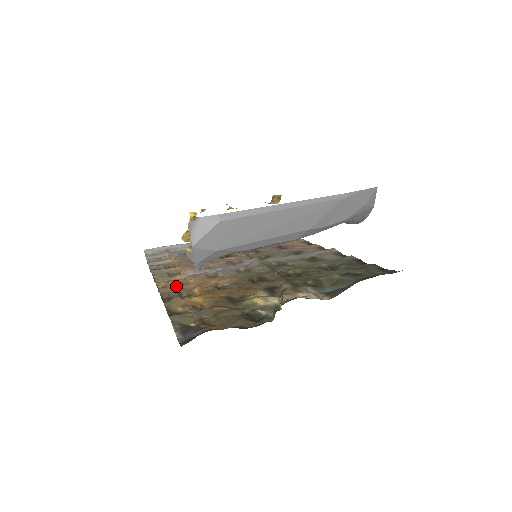
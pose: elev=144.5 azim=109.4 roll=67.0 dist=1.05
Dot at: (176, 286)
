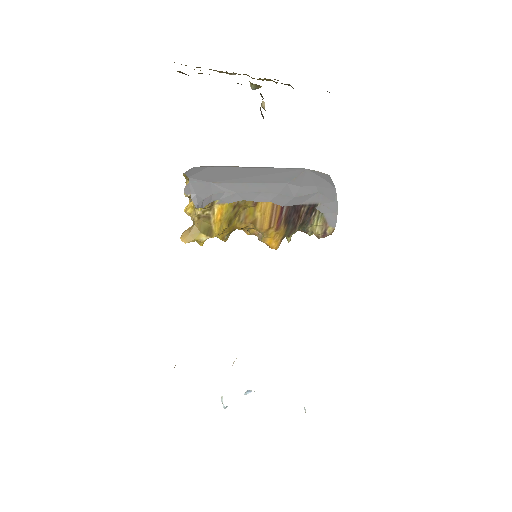
Dot at: occluded
